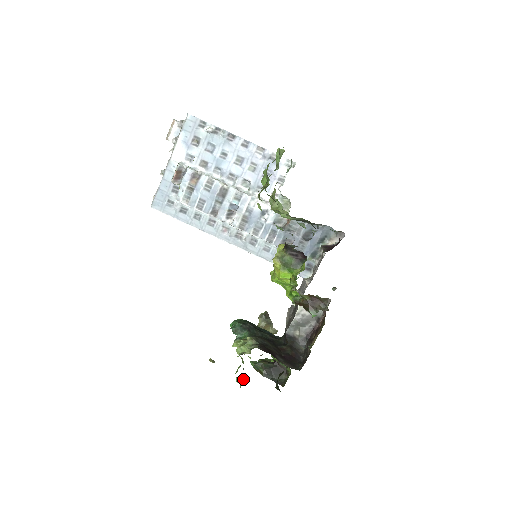
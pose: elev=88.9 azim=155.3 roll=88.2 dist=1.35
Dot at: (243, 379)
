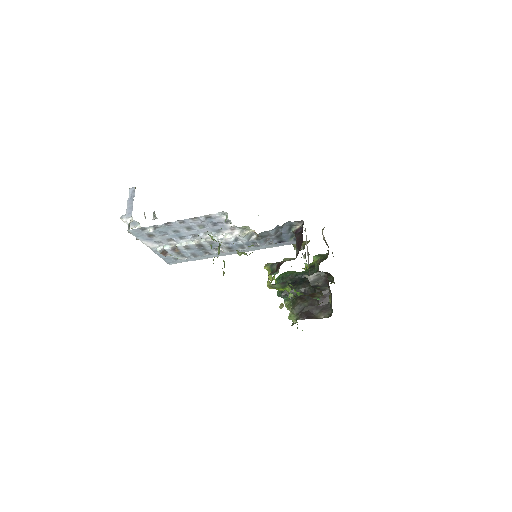
Dot at: occluded
